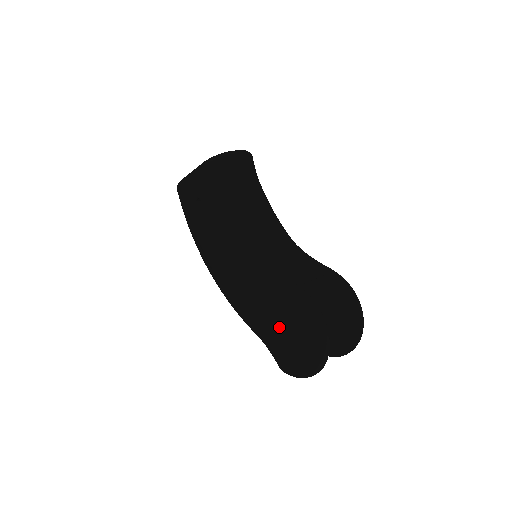
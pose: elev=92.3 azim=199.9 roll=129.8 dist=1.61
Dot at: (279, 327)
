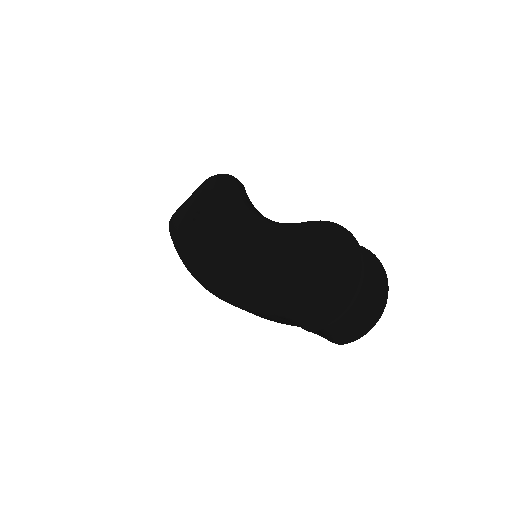
Dot at: (298, 272)
